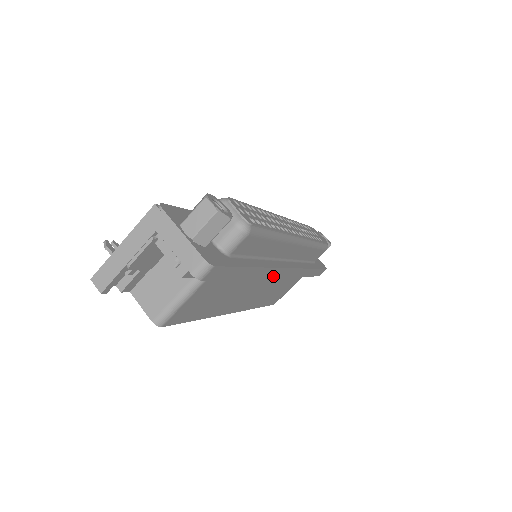
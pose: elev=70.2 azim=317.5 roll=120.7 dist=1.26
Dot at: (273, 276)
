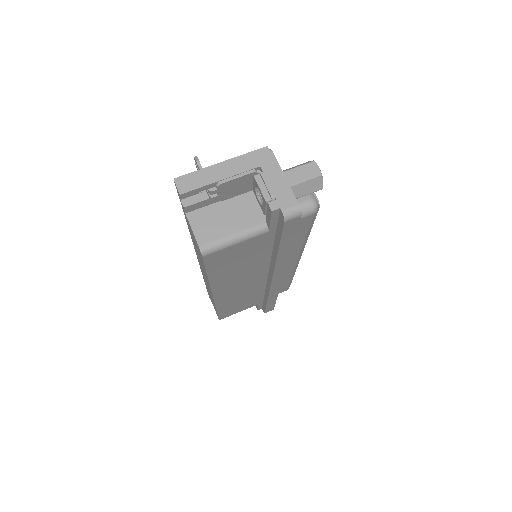
Dot at: (274, 275)
